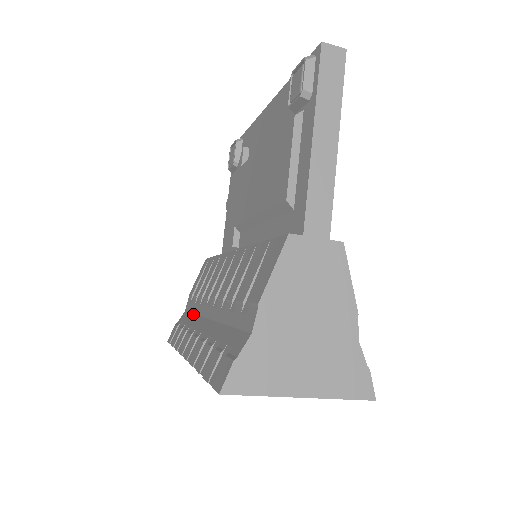
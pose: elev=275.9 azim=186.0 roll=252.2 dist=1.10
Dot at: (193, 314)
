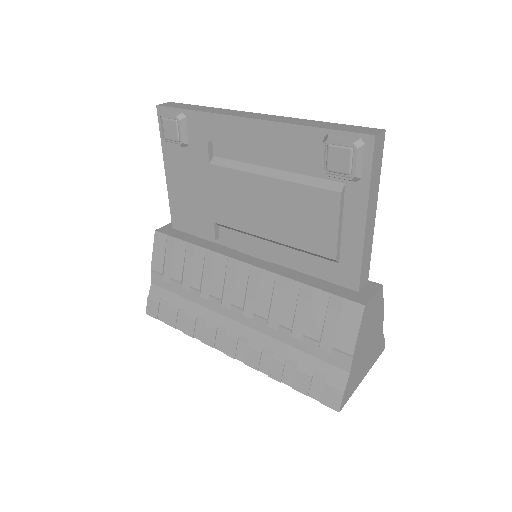
Dot at: (187, 300)
